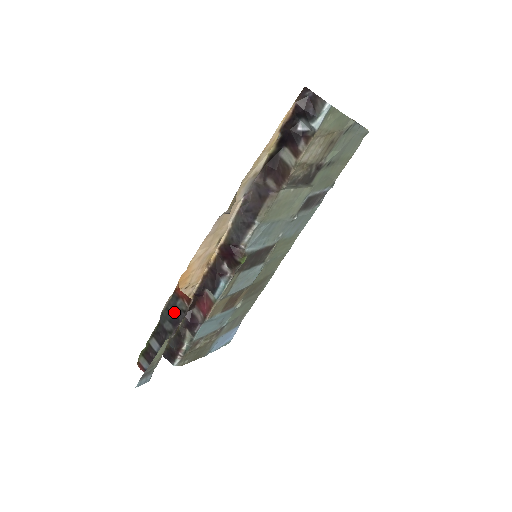
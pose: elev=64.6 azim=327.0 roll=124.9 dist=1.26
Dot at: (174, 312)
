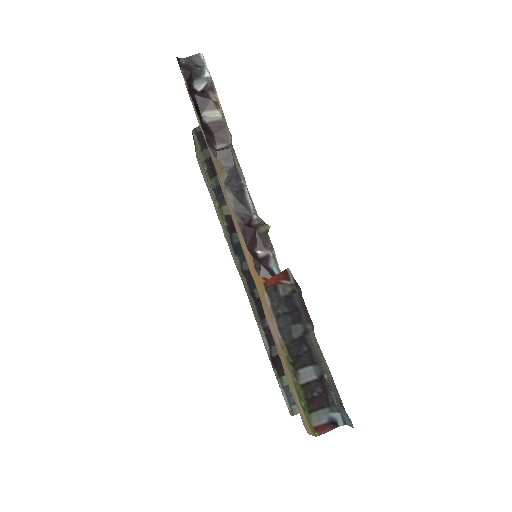
Dot at: (287, 307)
